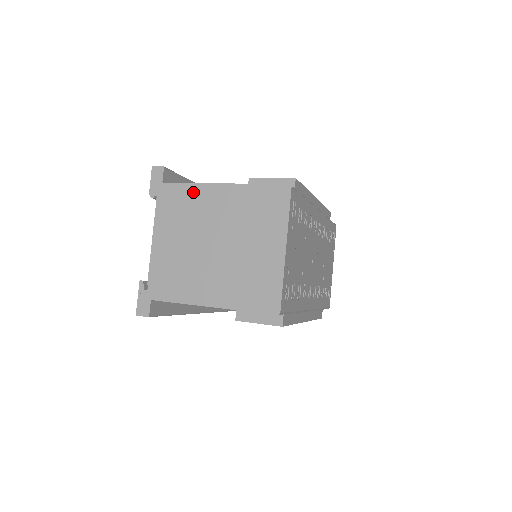
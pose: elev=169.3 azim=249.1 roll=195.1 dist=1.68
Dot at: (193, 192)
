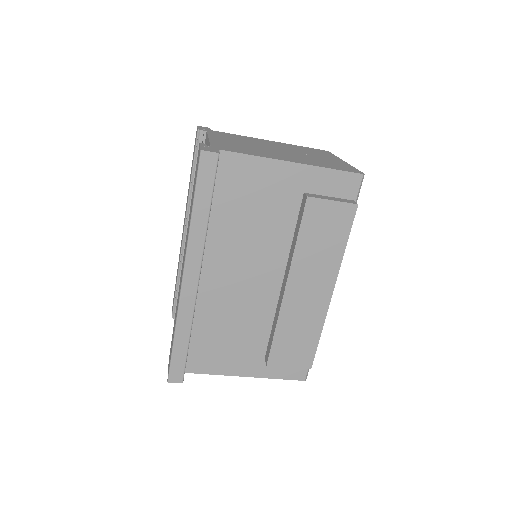
Dot at: (244, 137)
